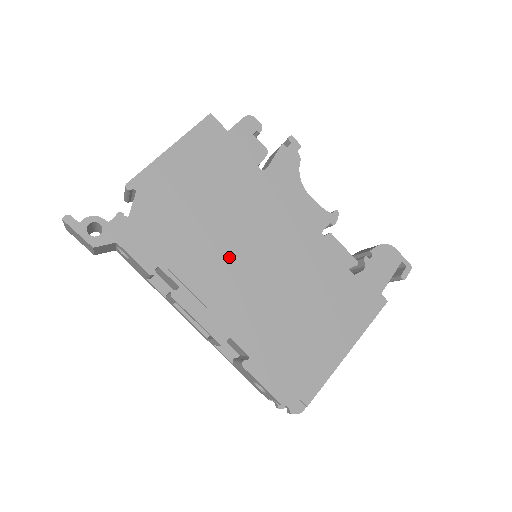
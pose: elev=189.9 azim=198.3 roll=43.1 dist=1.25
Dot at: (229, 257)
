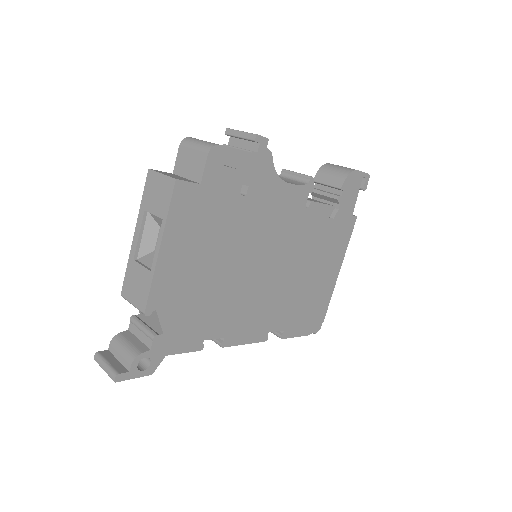
Dot at: (248, 288)
